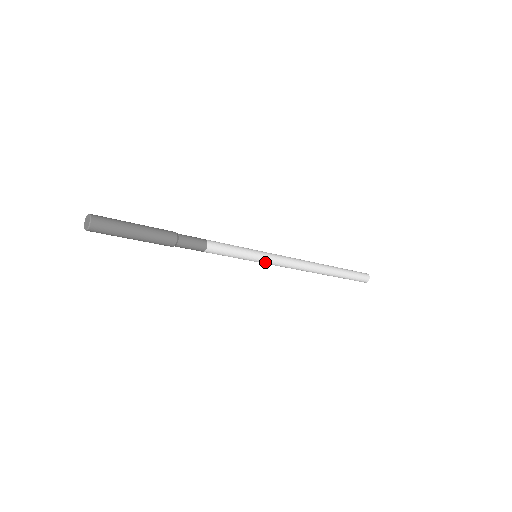
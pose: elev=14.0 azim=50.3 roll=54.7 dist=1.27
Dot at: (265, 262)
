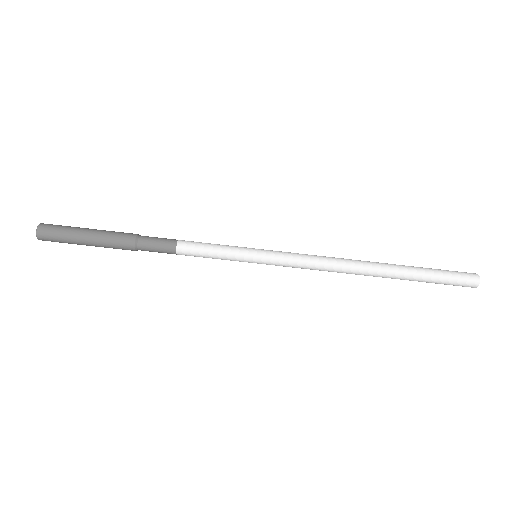
Dot at: (270, 255)
